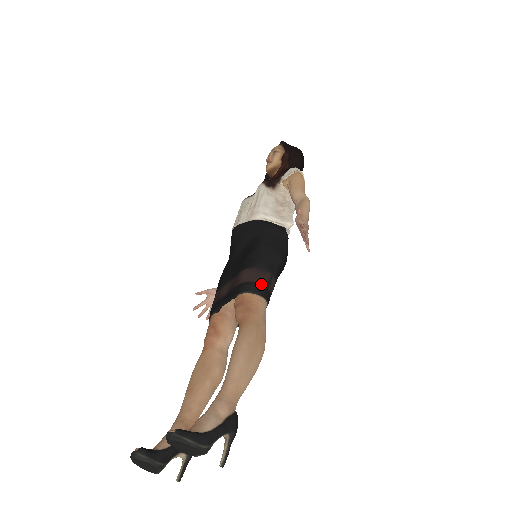
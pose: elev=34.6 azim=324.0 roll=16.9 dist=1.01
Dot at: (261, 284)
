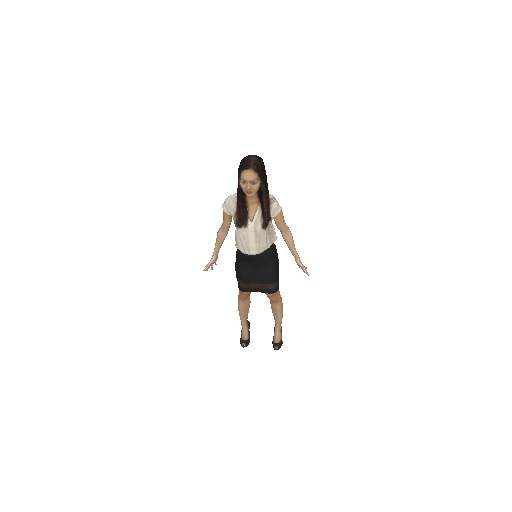
Dot at: (278, 285)
